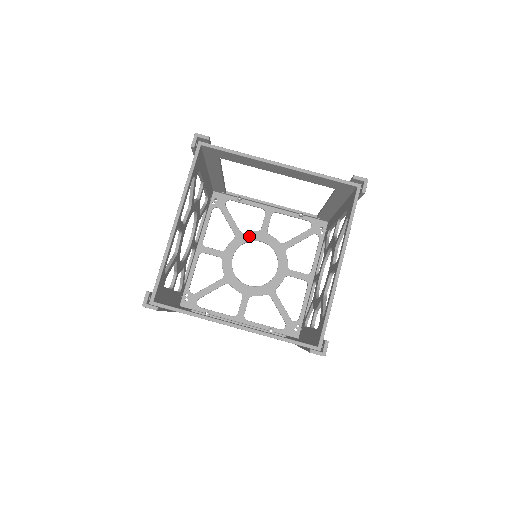
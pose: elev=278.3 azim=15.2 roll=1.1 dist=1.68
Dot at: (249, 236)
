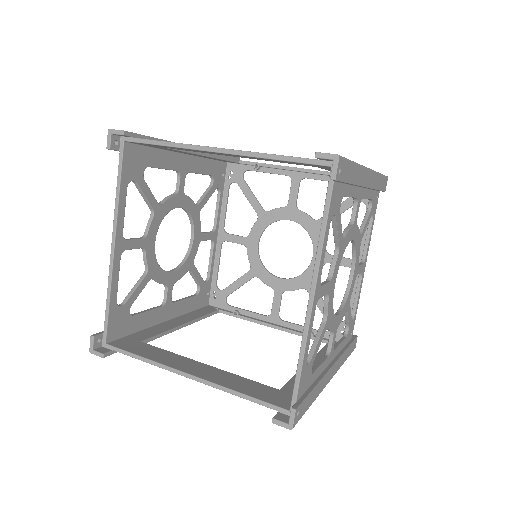
Dot at: (274, 215)
